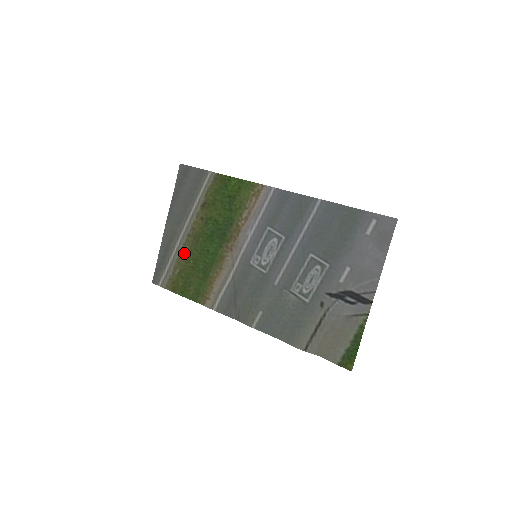
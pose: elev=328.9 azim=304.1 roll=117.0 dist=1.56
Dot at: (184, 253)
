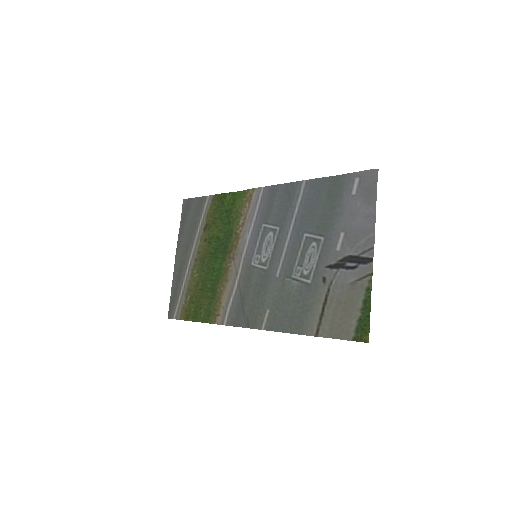
Dot at: (193, 278)
